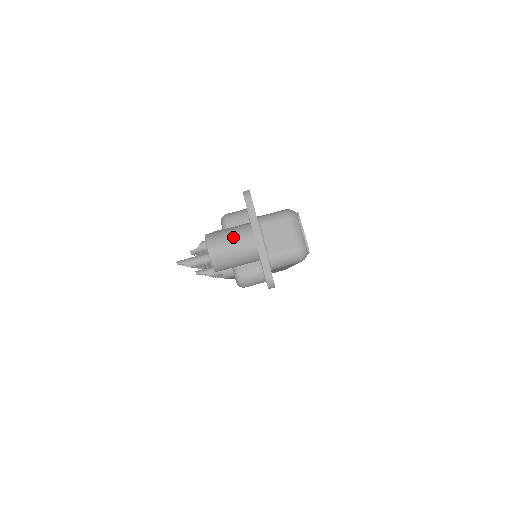
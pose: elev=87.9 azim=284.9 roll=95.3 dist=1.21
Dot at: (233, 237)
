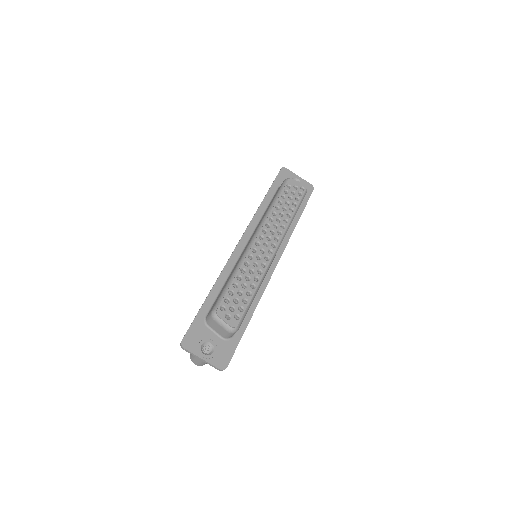
Dot at: (196, 359)
